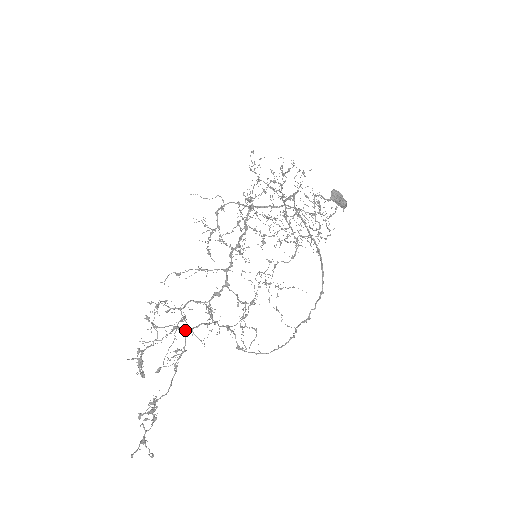
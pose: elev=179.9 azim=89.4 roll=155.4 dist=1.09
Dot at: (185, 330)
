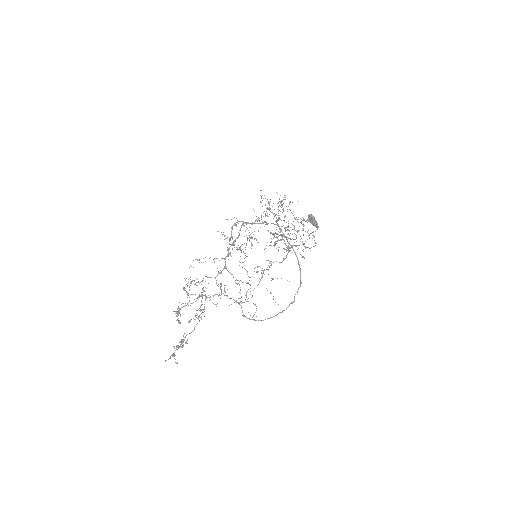
Dot at: (205, 297)
